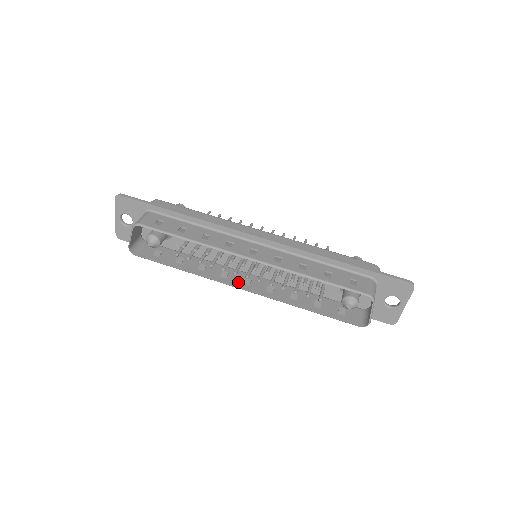
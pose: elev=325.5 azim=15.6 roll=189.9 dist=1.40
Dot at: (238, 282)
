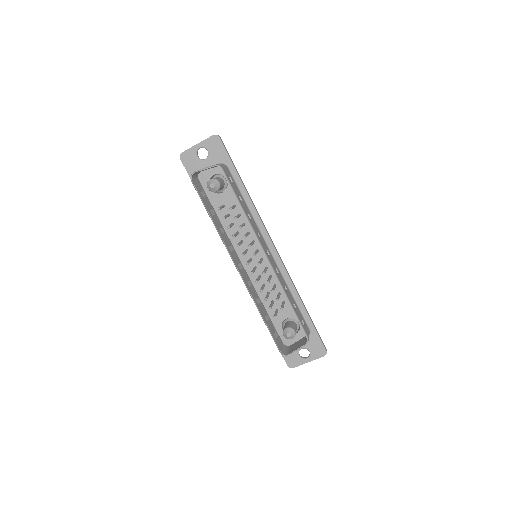
Dot at: (236, 261)
